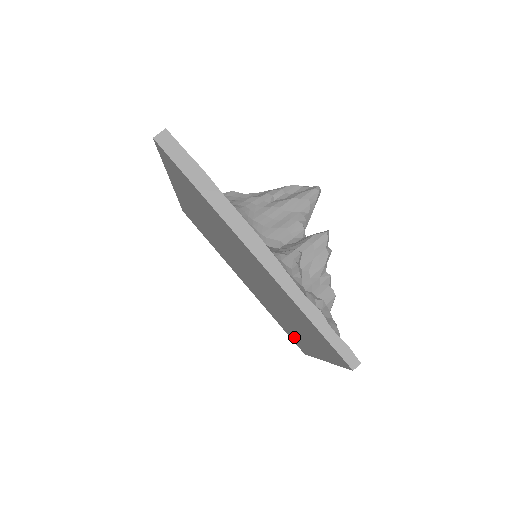
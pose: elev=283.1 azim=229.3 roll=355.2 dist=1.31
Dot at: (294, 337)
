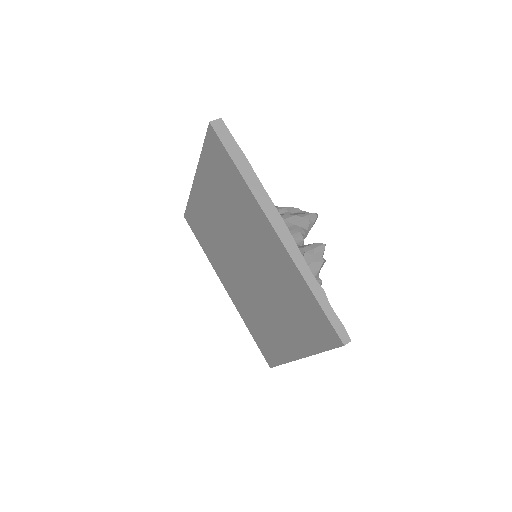
Dot at: (268, 344)
